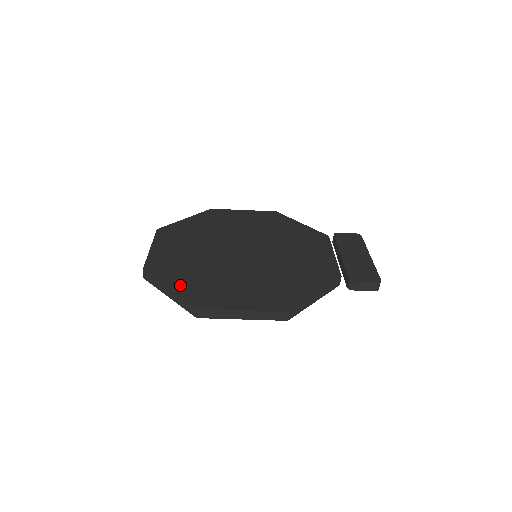
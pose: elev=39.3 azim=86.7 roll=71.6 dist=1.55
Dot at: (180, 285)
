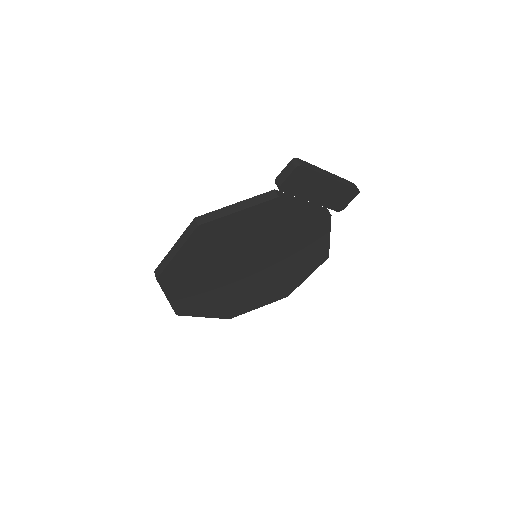
Dot at: occluded
